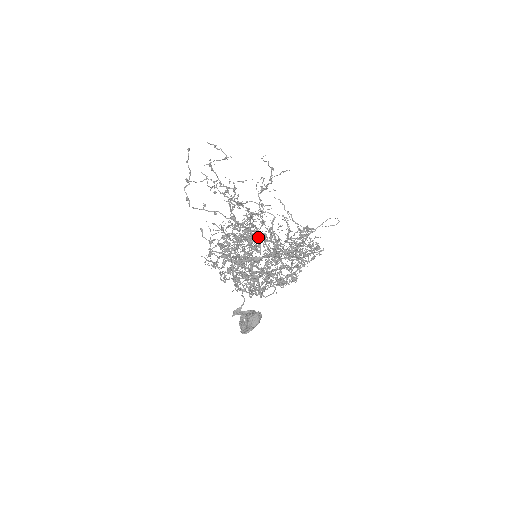
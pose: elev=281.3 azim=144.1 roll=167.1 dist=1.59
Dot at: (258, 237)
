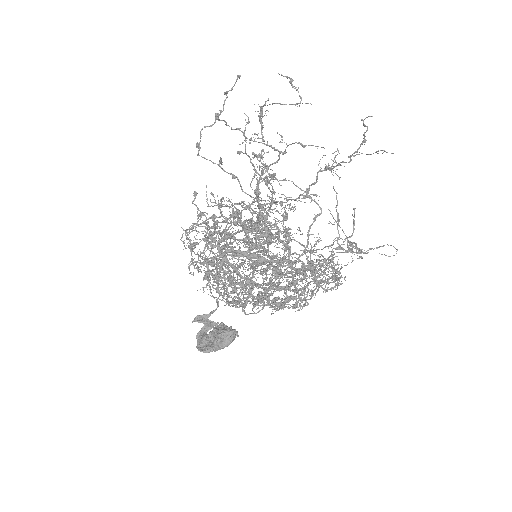
Dot at: (255, 236)
